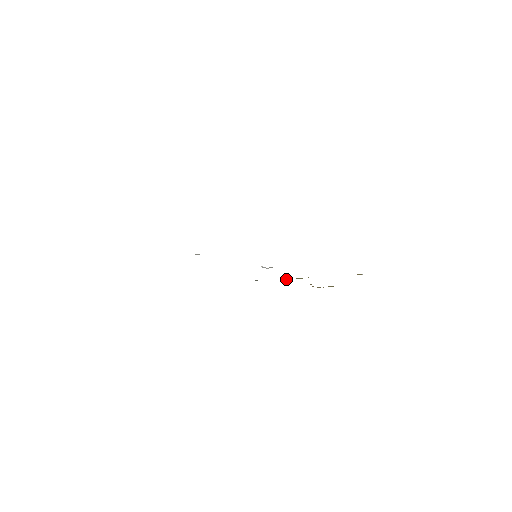
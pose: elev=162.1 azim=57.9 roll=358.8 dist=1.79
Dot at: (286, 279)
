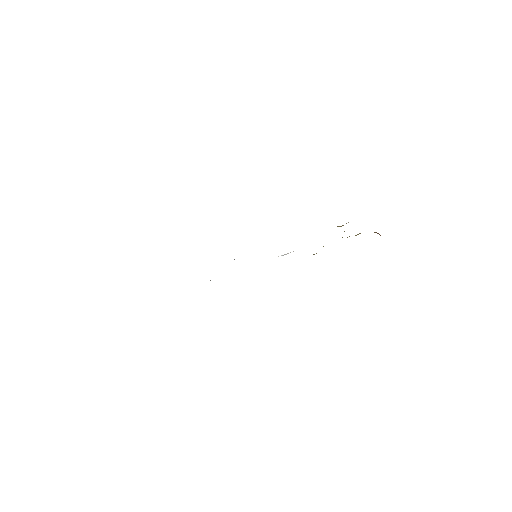
Dot at: occluded
